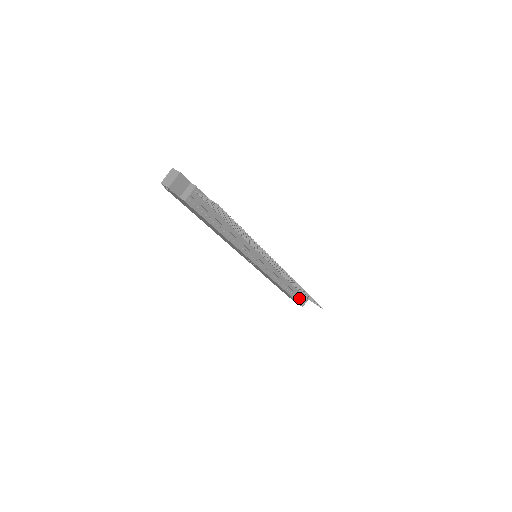
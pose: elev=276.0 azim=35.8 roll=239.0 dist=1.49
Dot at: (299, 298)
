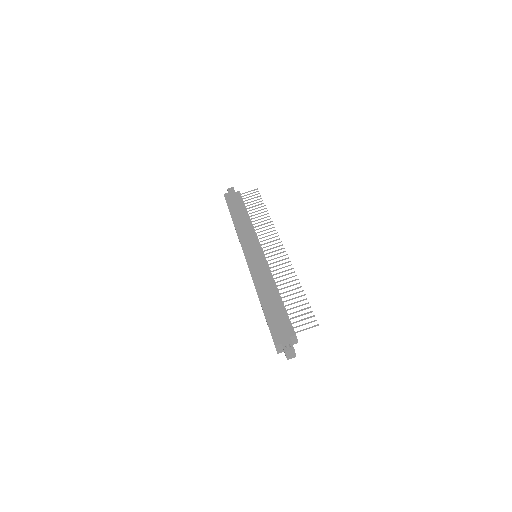
Dot at: occluded
